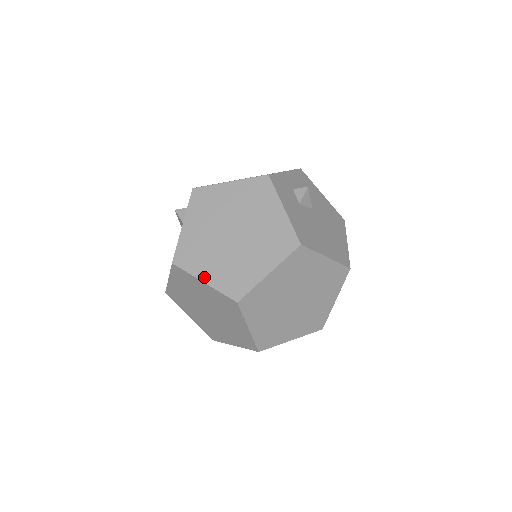
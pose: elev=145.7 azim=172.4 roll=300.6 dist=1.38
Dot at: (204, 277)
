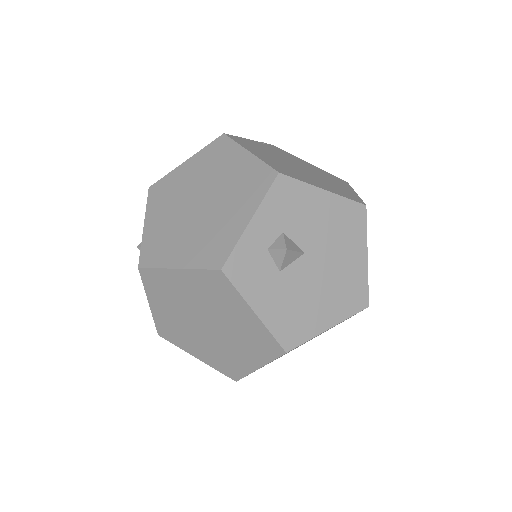
Dot at: (195, 354)
